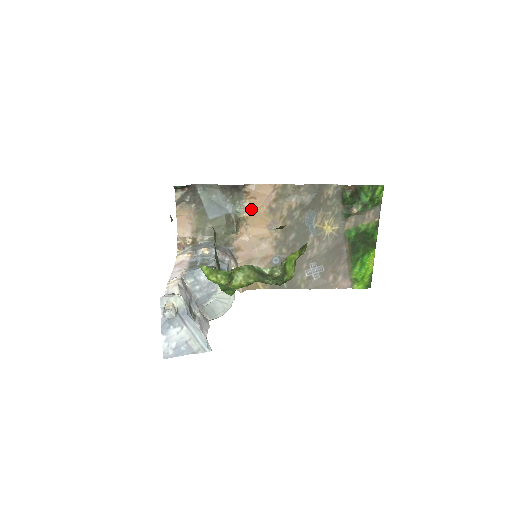
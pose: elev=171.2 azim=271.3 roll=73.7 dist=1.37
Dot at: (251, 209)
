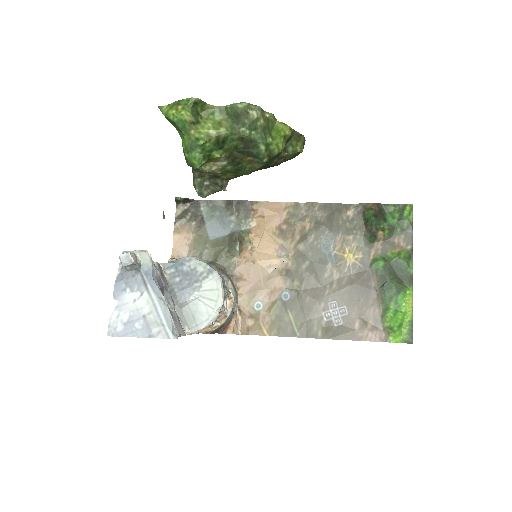
Dot at: (258, 229)
